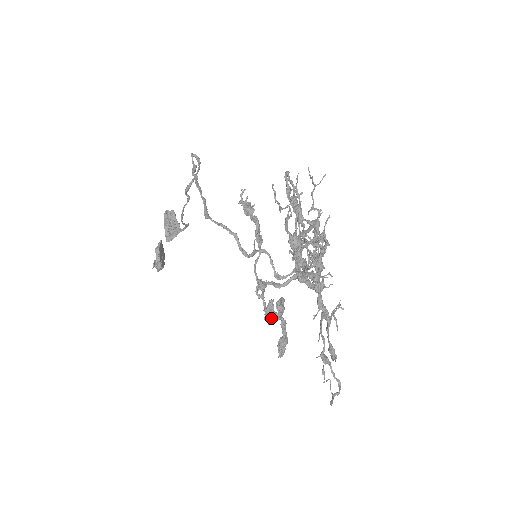
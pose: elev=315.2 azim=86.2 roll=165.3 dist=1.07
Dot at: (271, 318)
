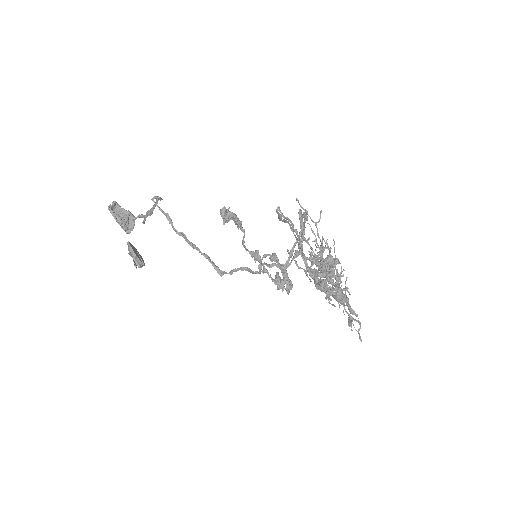
Dot at: (283, 287)
